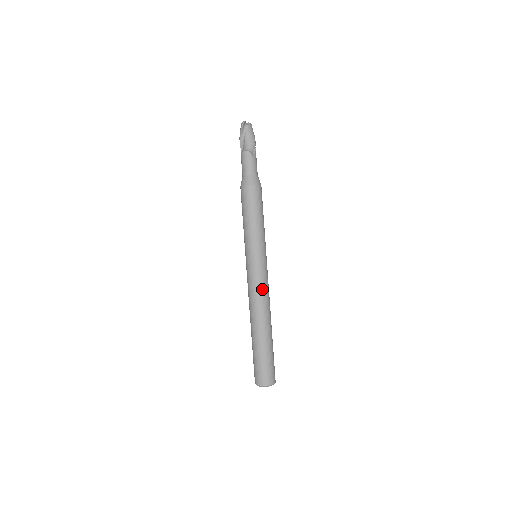
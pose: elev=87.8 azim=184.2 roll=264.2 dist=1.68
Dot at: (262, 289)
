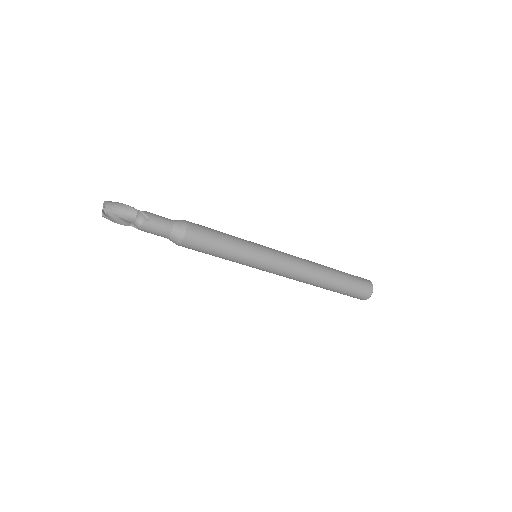
Dot at: (292, 267)
